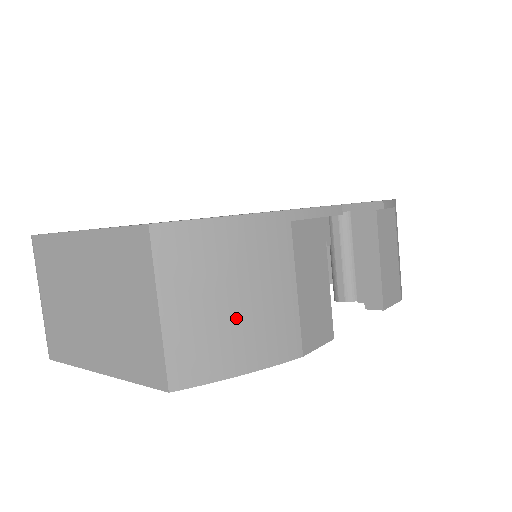
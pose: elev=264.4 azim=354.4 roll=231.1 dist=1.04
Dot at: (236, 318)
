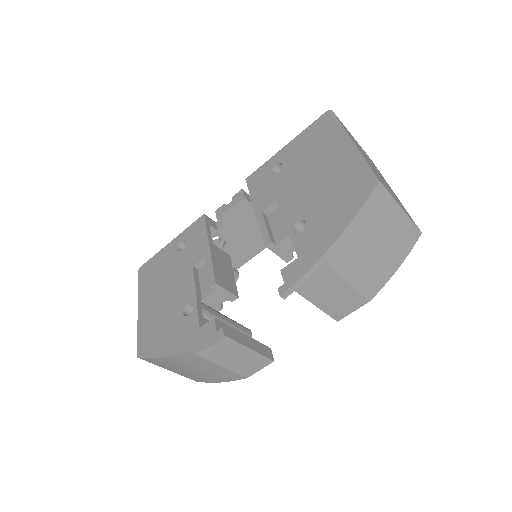
Dot at: (199, 374)
